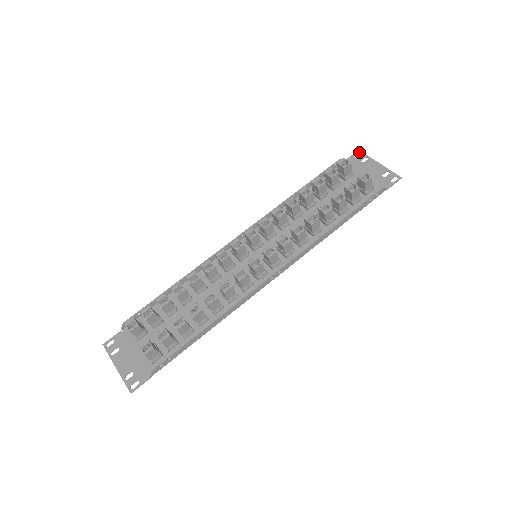
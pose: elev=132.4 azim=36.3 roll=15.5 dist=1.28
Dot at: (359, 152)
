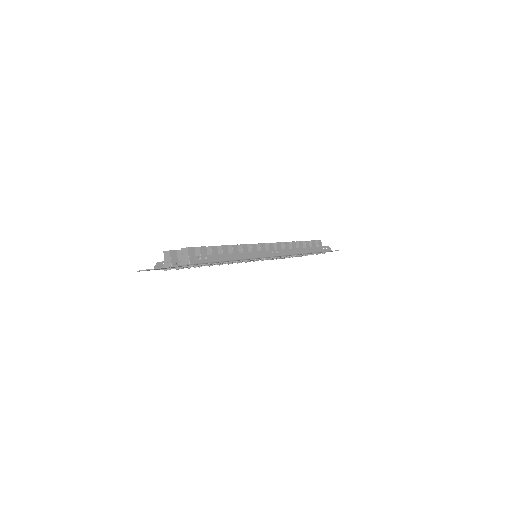
Dot at: occluded
